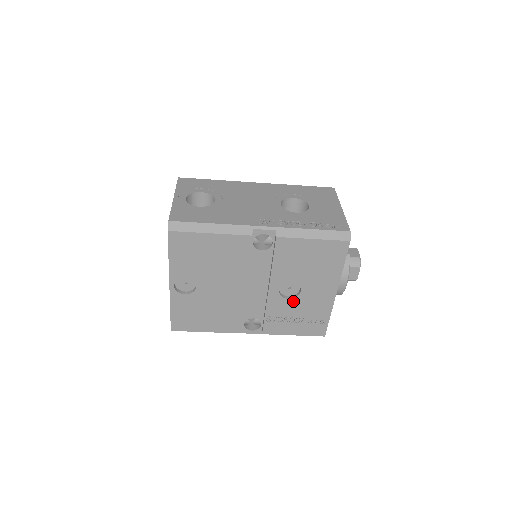
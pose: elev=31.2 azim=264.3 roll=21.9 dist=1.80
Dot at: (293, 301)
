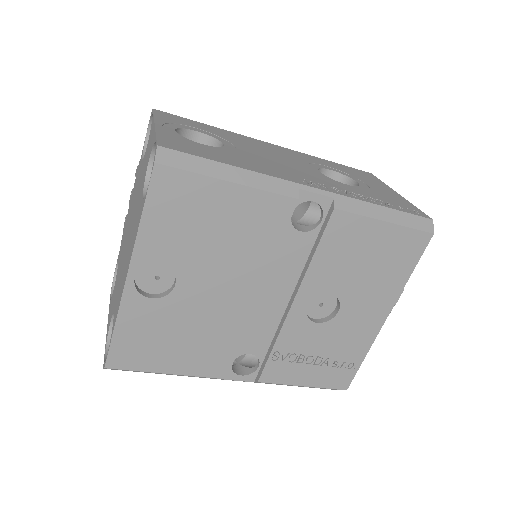
Dot at: (322, 327)
